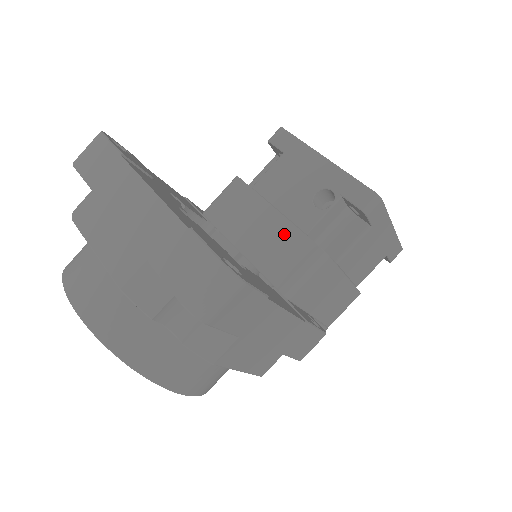
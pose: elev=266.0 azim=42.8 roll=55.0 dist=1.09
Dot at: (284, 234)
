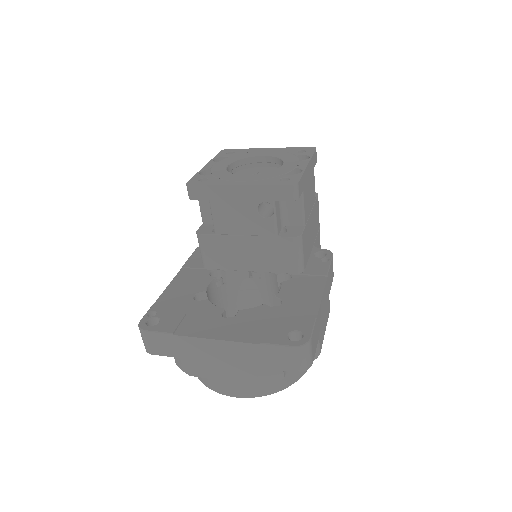
Dot at: (265, 245)
